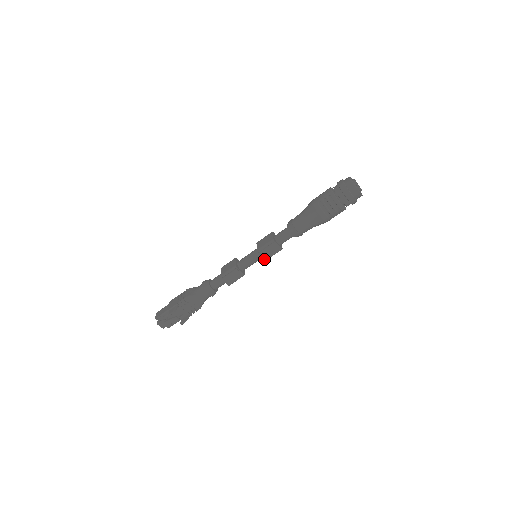
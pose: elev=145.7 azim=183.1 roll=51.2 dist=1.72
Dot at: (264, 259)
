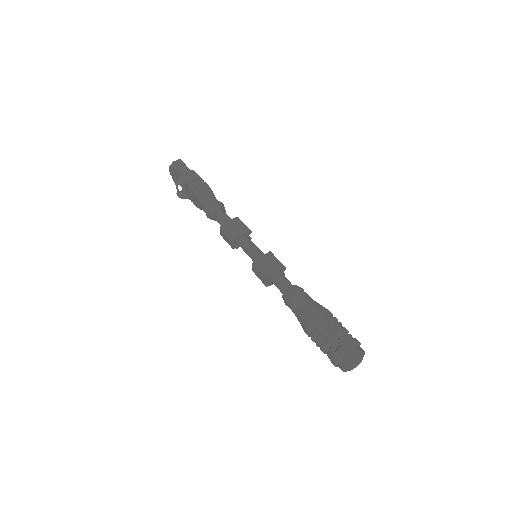
Dot at: (252, 269)
